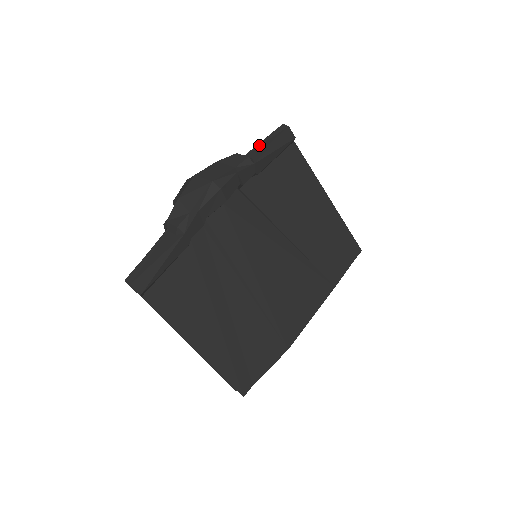
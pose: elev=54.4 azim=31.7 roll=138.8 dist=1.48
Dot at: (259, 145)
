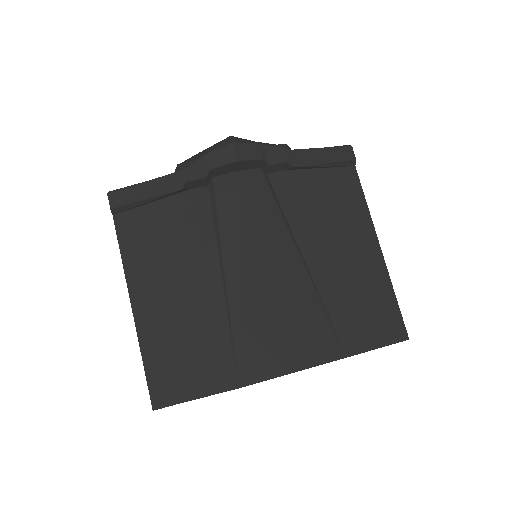
Dot at: occluded
